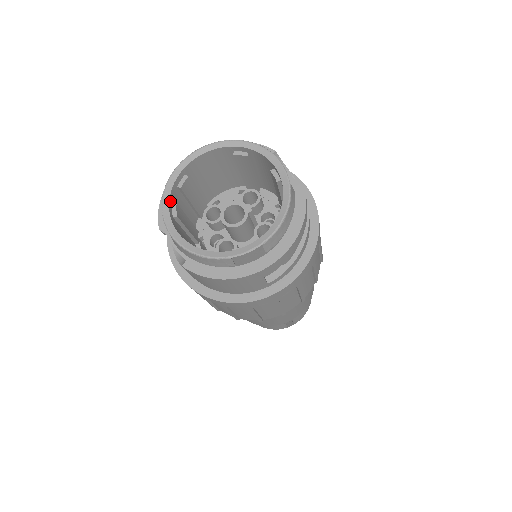
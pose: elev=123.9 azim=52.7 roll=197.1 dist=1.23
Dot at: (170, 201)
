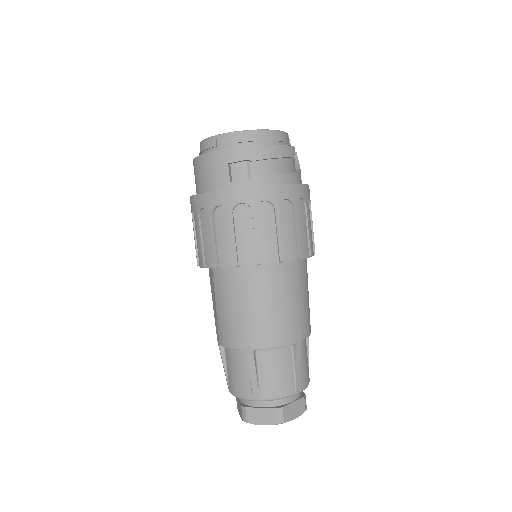
Dot at: occluded
